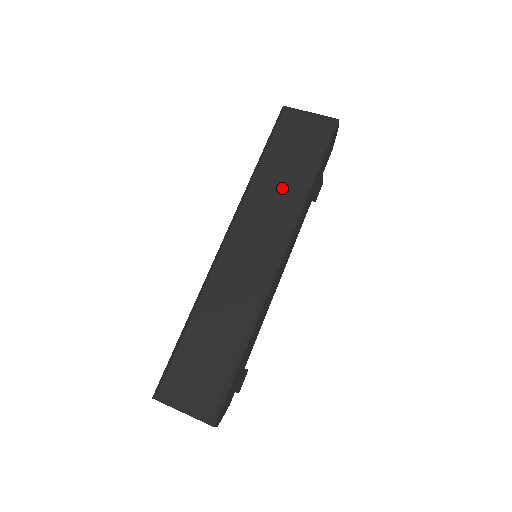
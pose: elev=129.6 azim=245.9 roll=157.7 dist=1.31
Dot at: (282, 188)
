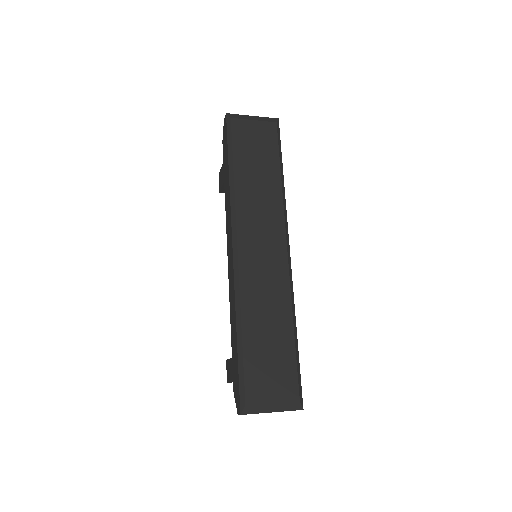
Dot at: (263, 190)
